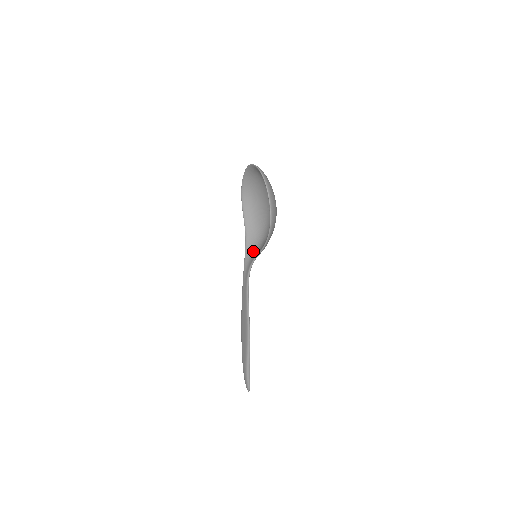
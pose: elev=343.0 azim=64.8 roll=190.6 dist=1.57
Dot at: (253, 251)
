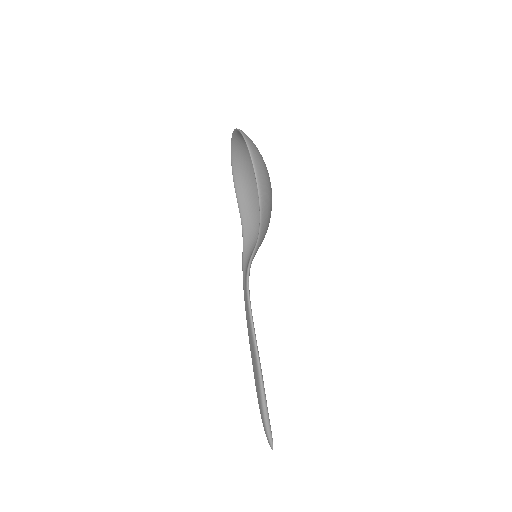
Dot at: (251, 249)
